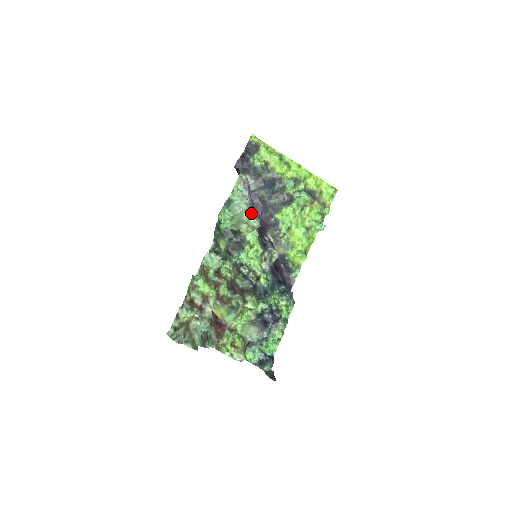
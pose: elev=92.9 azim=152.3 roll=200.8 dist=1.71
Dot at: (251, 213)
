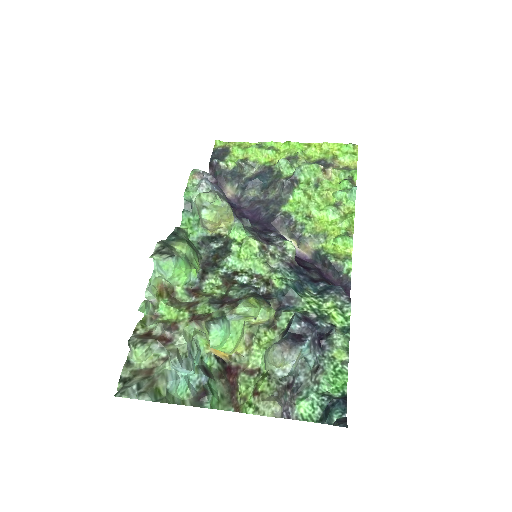
Dot at: (205, 192)
